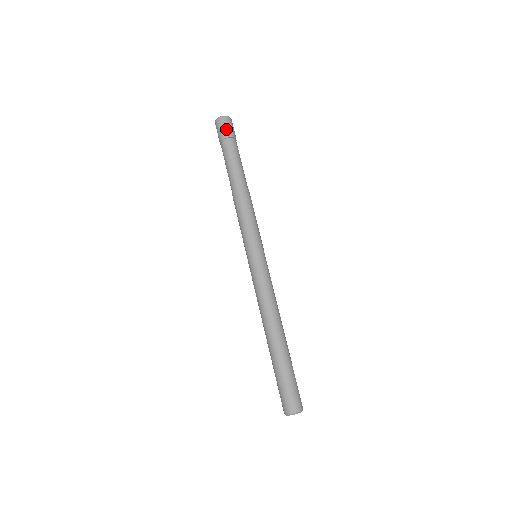
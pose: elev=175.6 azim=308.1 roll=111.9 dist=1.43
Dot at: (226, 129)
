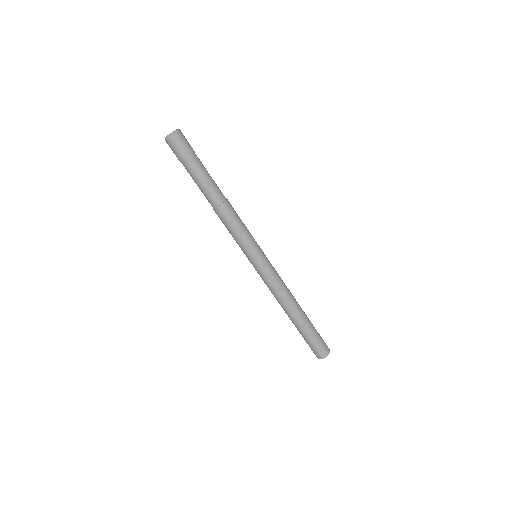
Dot at: (183, 147)
